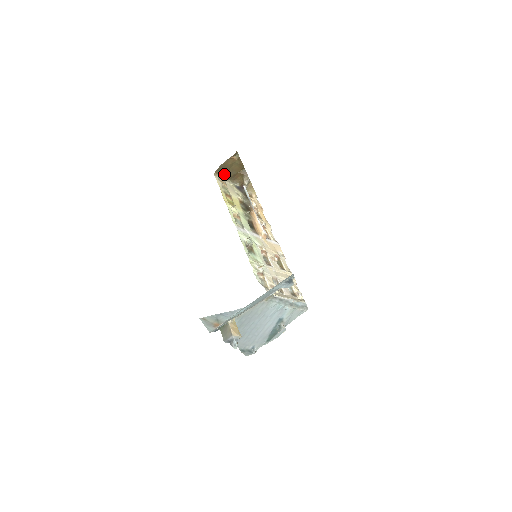
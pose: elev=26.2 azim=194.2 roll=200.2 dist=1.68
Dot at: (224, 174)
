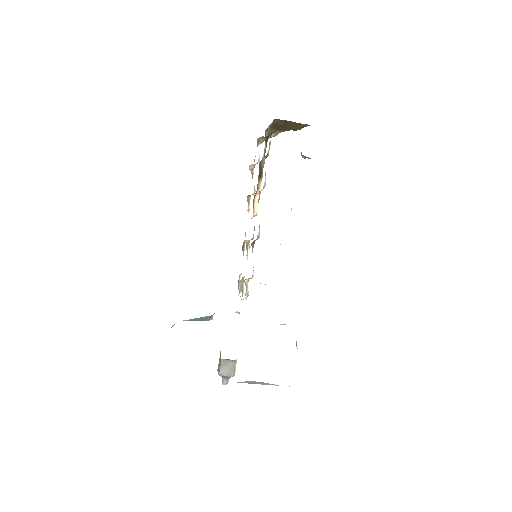
Dot at: (276, 123)
